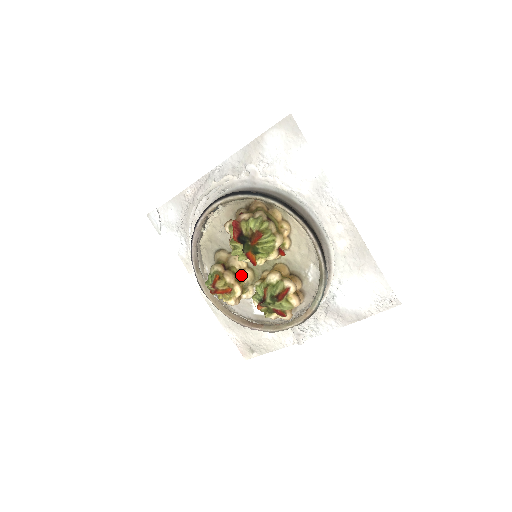
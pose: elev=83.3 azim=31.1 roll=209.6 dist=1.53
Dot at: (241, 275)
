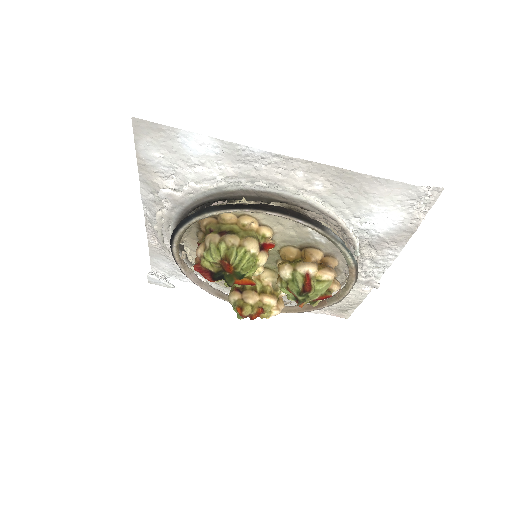
Dot at: (260, 283)
